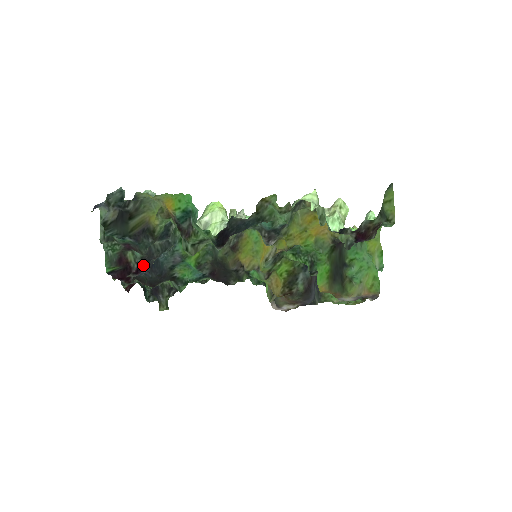
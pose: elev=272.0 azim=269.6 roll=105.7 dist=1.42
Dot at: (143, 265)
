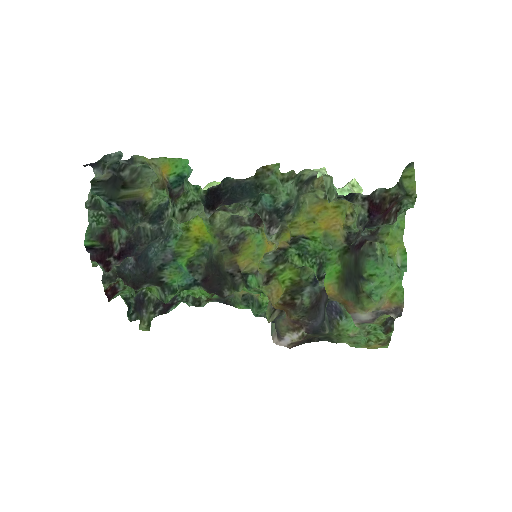
Dot at: (127, 249)
